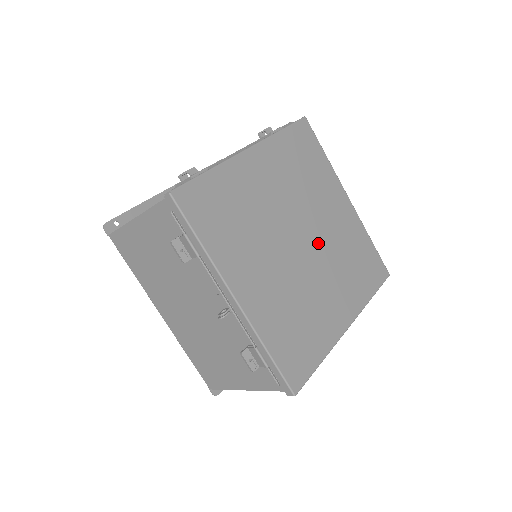
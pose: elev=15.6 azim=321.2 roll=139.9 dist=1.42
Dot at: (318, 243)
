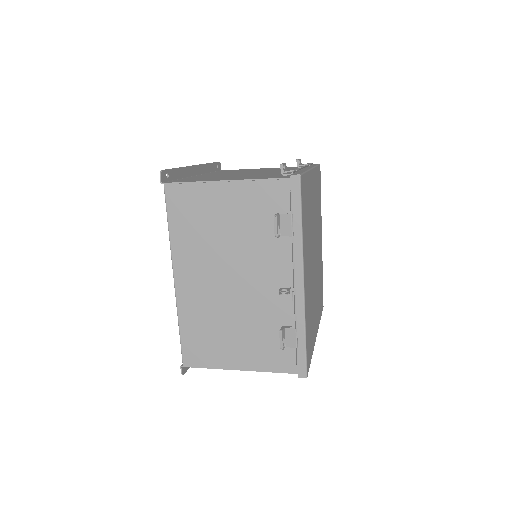
Dot at: occluded
